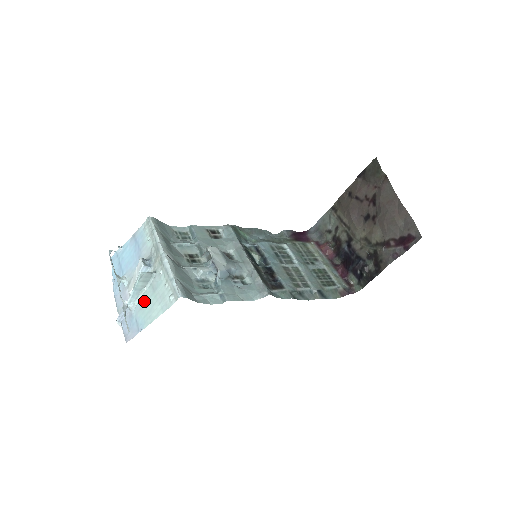
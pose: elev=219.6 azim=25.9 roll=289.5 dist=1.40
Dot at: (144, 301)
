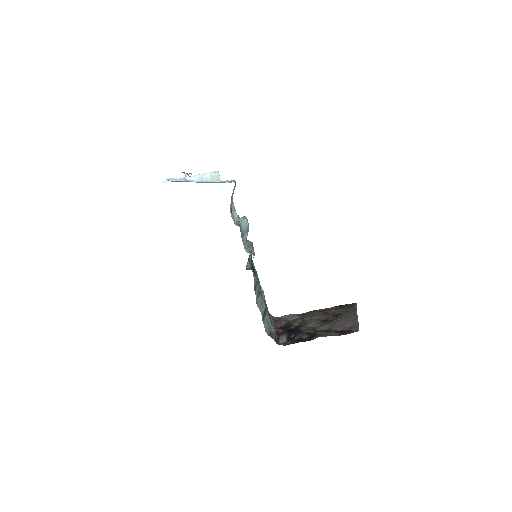
Dot at: occluded
